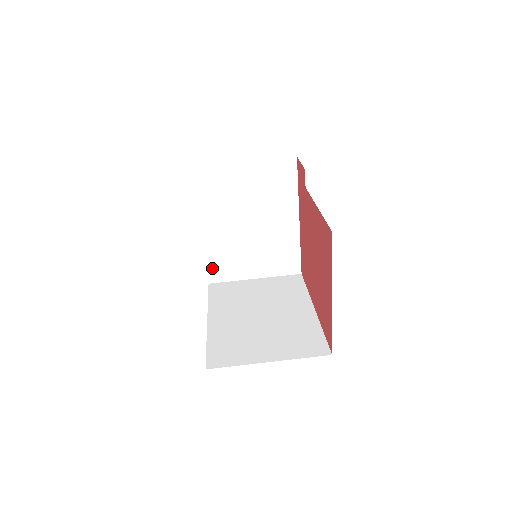
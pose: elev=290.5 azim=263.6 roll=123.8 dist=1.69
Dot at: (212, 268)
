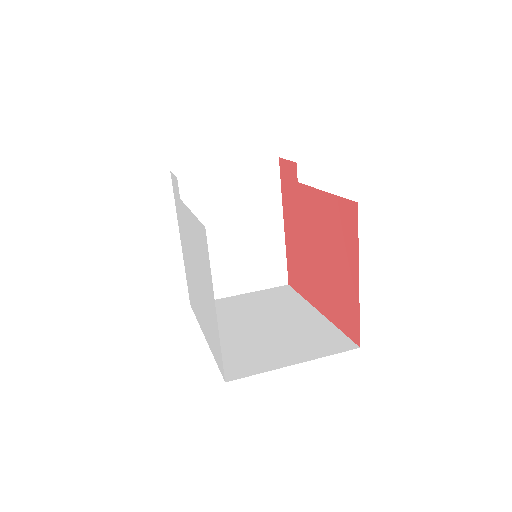
Dot at: occluded
